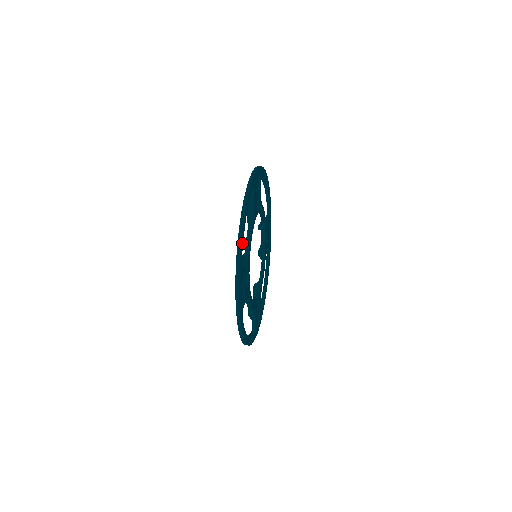
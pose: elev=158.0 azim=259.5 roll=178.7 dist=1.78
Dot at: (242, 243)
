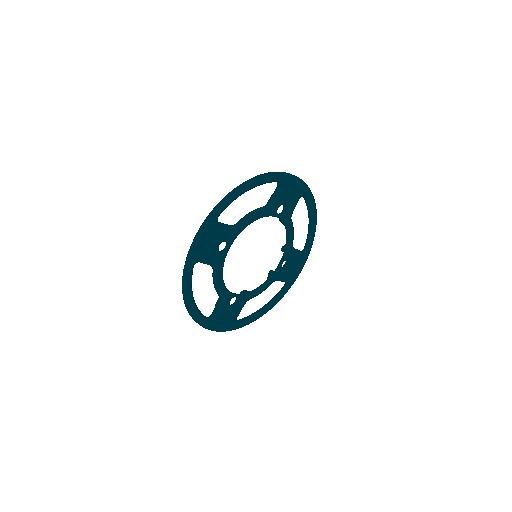
Dot at: (231, 200)
